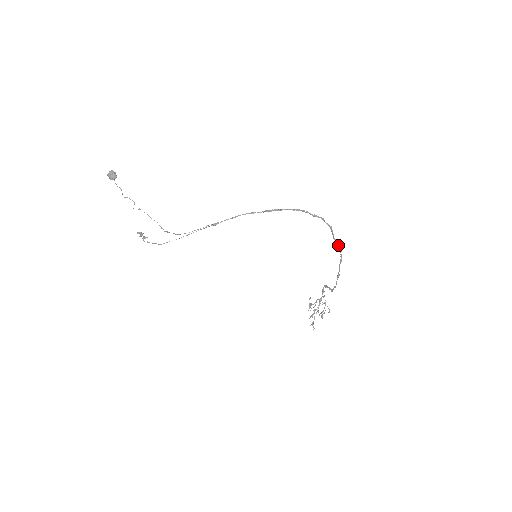
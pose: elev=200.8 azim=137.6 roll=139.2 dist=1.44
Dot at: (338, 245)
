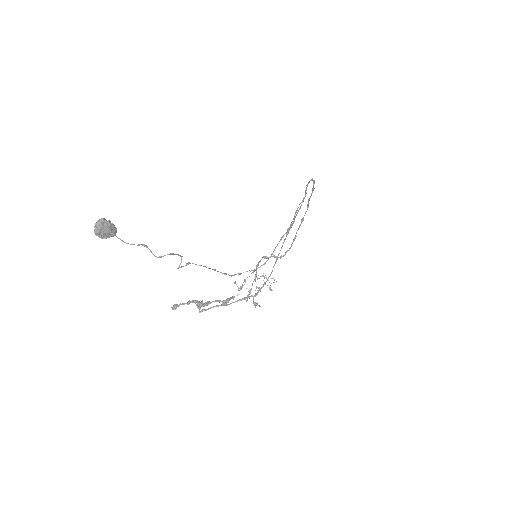
Dot at: (308, 205)
